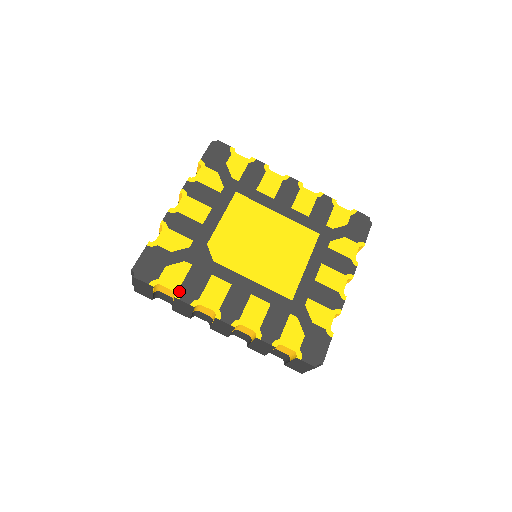
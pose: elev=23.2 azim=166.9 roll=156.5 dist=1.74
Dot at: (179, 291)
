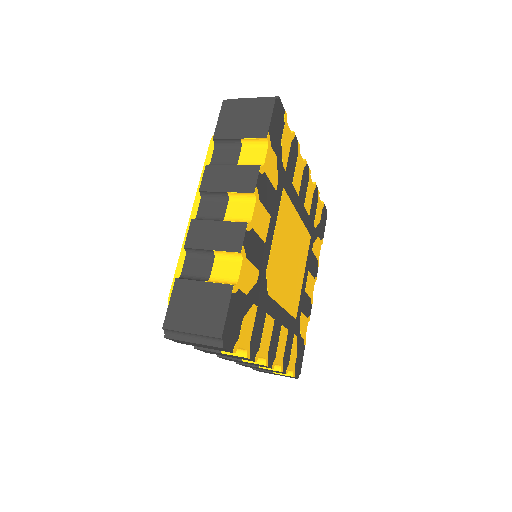
Dot at: (250, 348)
